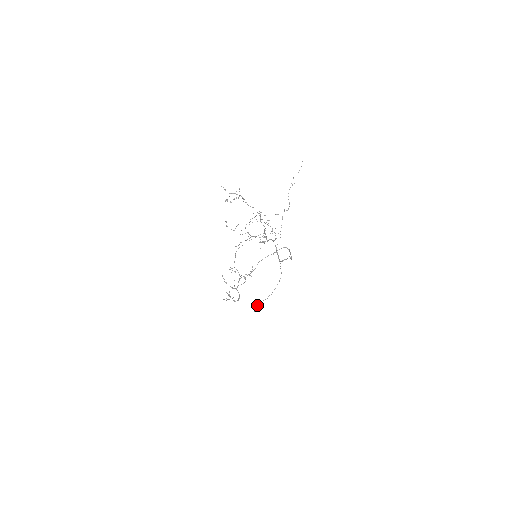
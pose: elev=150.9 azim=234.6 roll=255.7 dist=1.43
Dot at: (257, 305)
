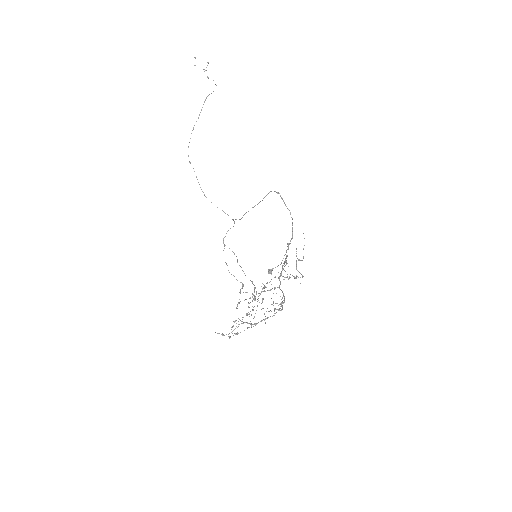
Dot at: (272, 269)
